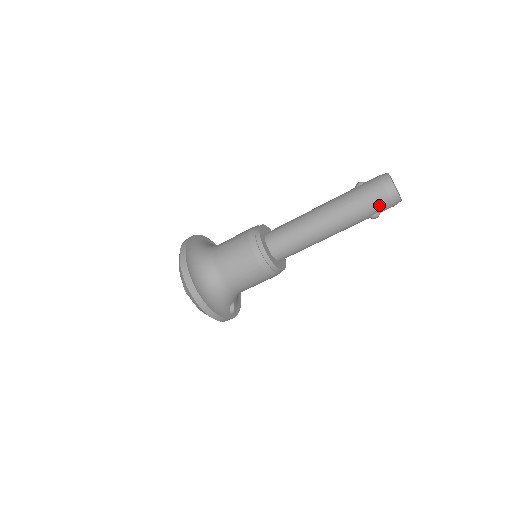
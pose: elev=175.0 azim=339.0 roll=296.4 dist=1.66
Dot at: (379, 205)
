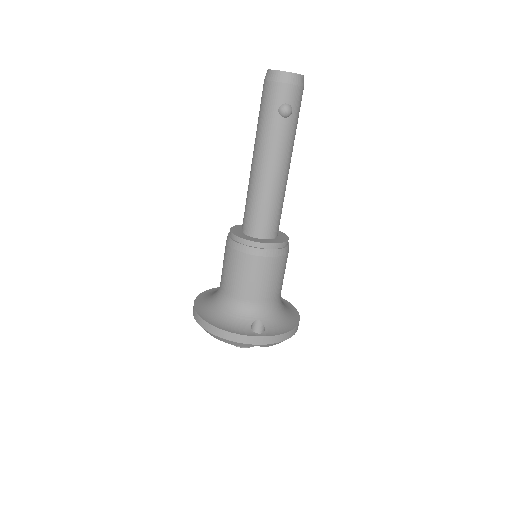
Dot at: (270, 96)
